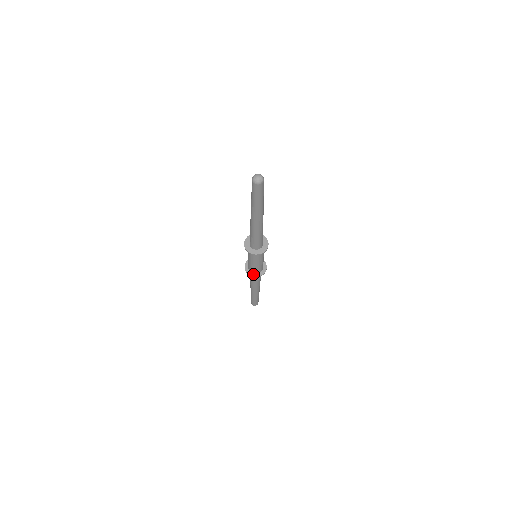
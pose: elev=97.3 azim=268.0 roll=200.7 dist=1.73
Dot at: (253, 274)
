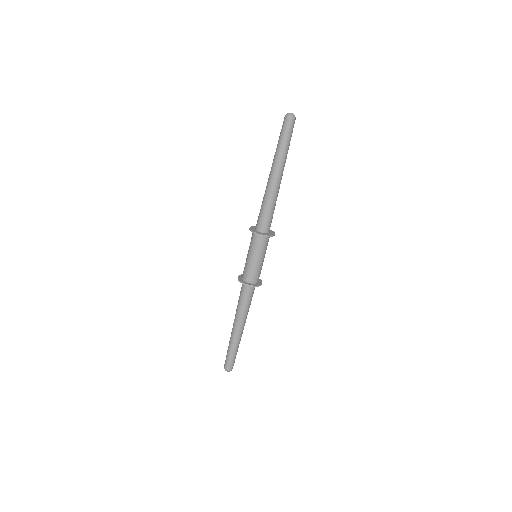
Dot at: (243, 280)
